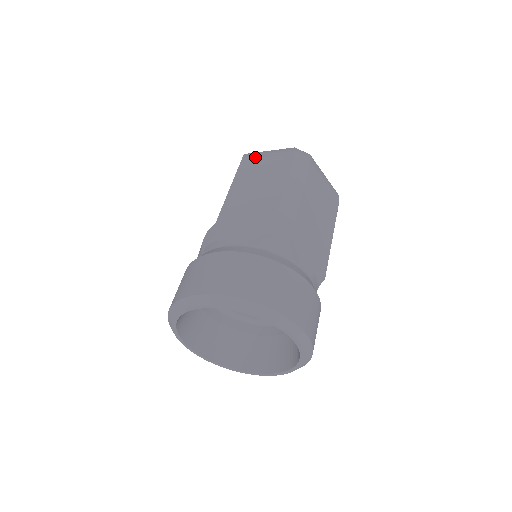
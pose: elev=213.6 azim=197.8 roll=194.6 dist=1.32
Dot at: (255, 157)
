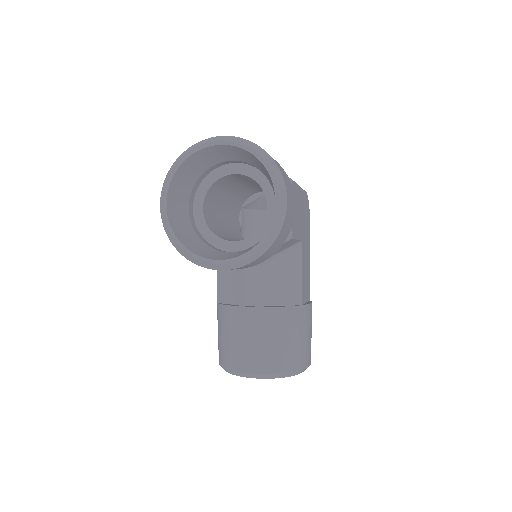
Dot at: occluded
